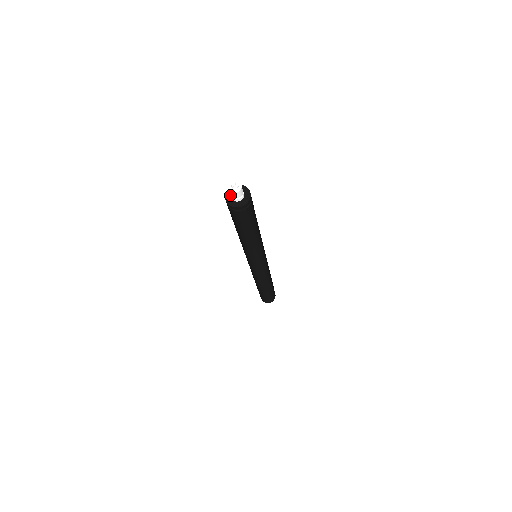
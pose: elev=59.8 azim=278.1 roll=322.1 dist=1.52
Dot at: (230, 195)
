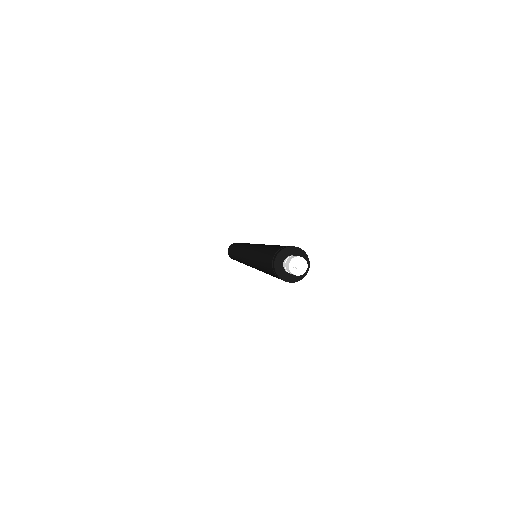
Dot at: (283, 258)
